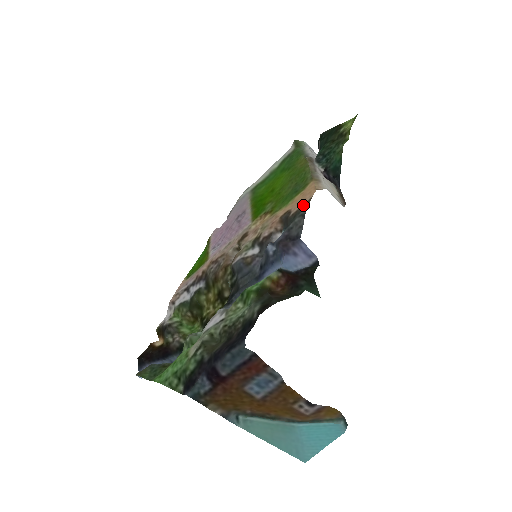
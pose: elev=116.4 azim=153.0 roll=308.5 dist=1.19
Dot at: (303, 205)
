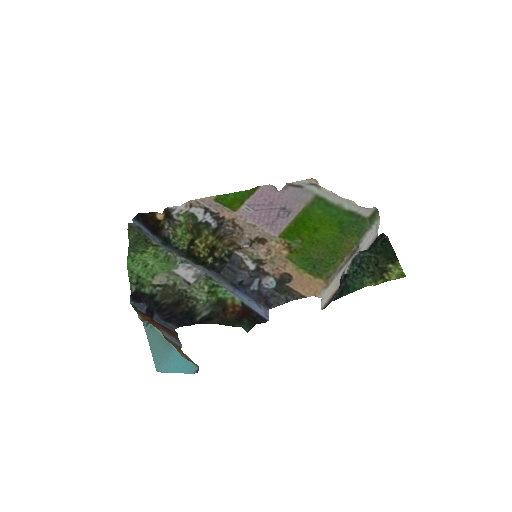
Dot at: (297, 293)
